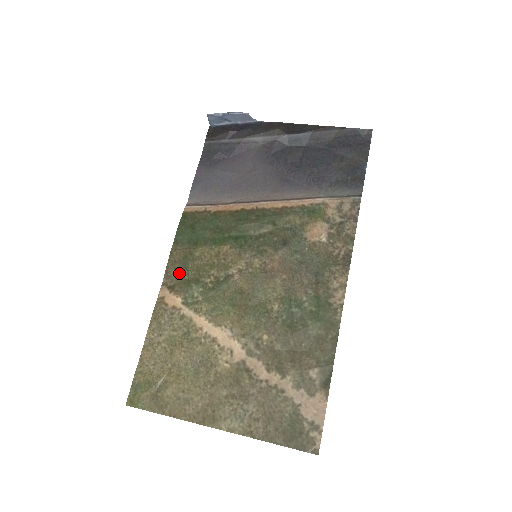
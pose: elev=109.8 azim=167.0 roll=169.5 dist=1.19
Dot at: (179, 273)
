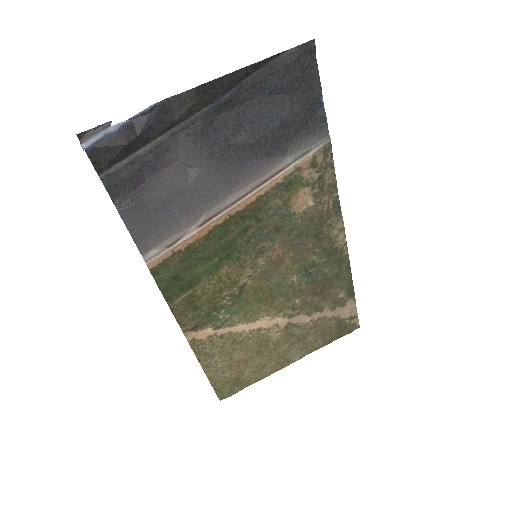
Dot at: (193, 316)
